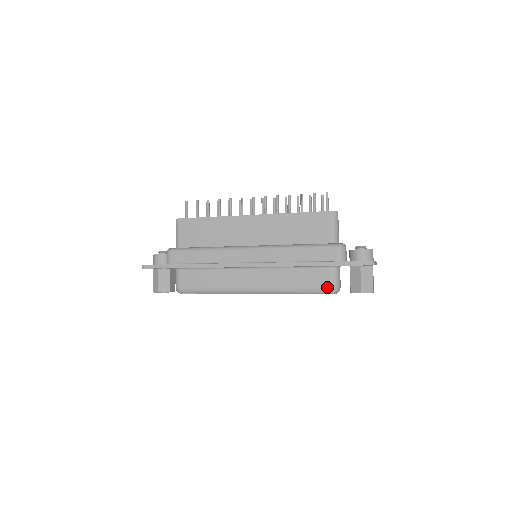
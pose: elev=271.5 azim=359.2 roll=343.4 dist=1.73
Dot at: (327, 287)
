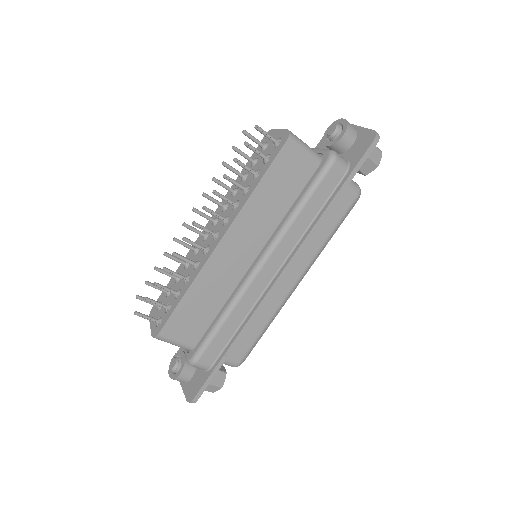
Dot at: (354, 200)
